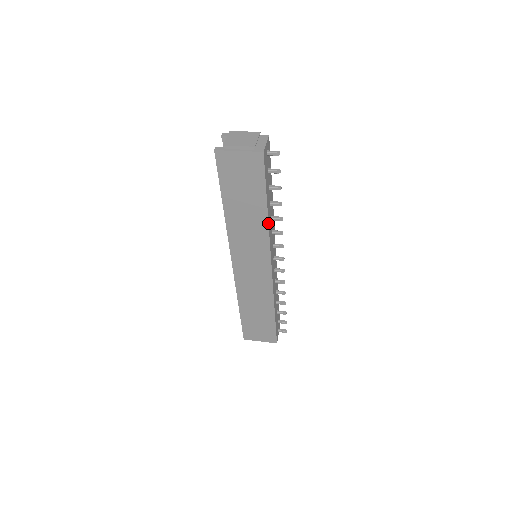
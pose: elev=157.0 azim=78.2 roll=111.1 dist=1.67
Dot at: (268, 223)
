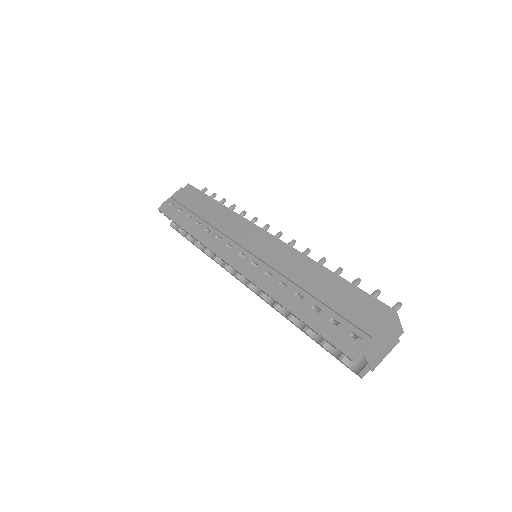
Dot at: occluded
